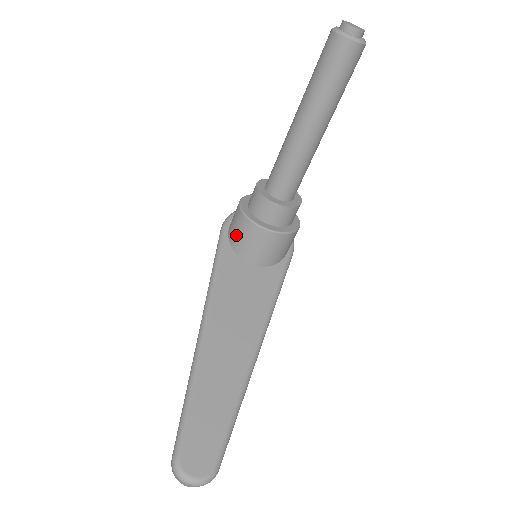
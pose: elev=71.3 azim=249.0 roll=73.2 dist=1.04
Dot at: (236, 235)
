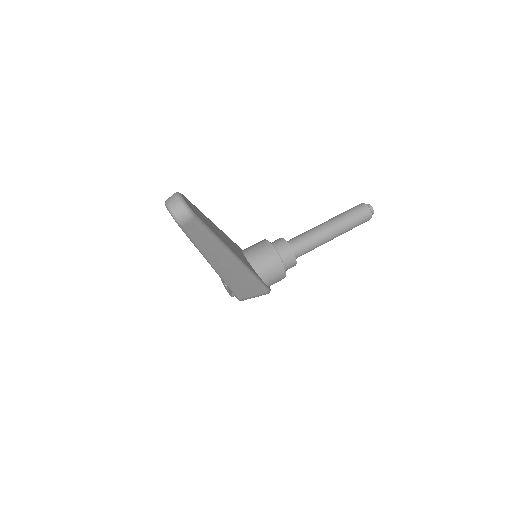
Dot at: (251, 246)
